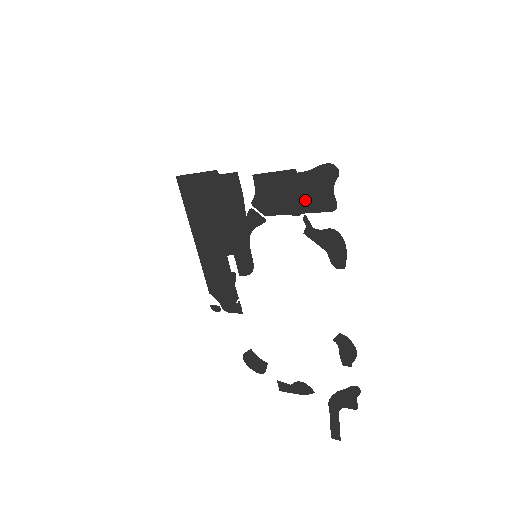
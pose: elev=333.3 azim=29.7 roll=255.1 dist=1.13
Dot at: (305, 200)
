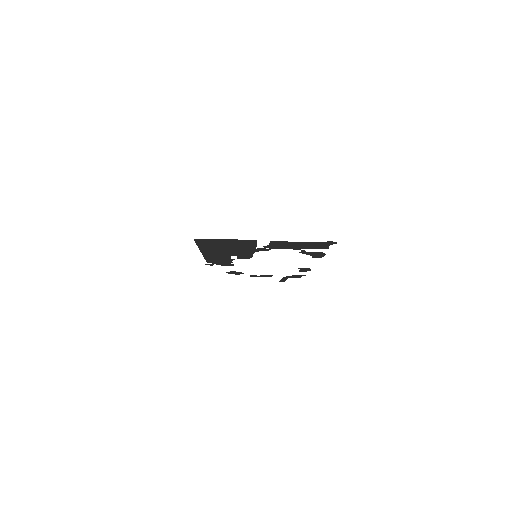
Dot at: (307, 247)
